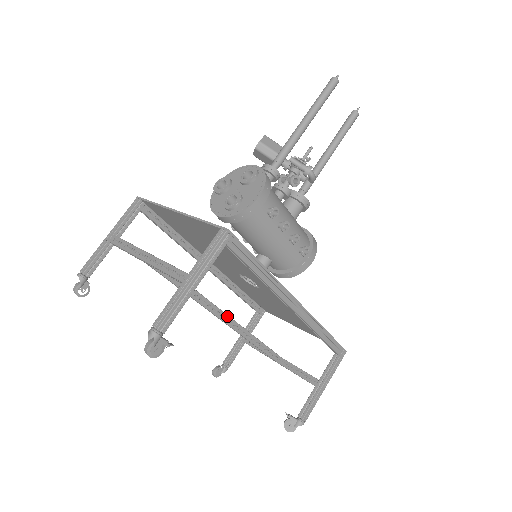
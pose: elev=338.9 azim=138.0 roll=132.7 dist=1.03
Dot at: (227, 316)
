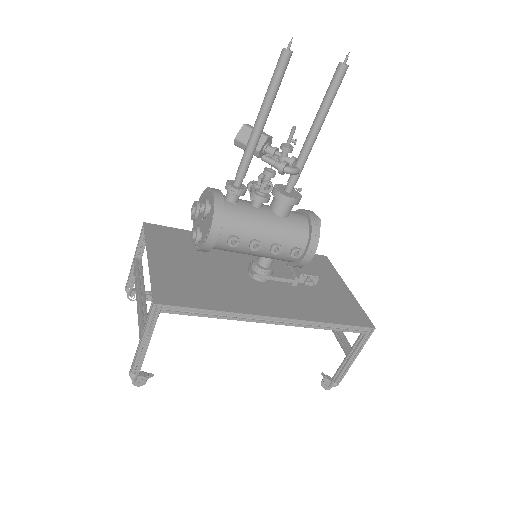
Dot at: occluded
